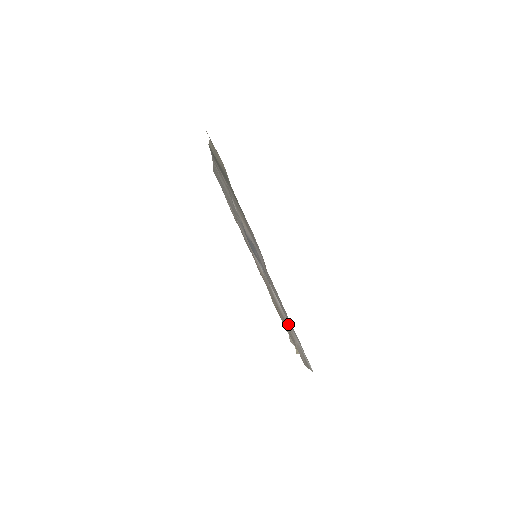
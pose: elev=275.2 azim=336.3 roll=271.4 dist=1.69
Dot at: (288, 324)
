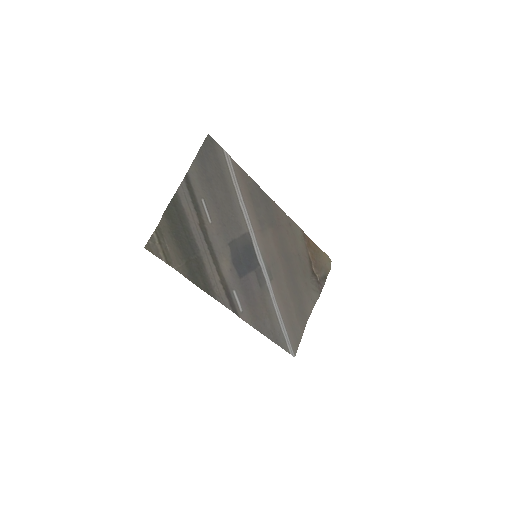
Dot at: (284, 314)
